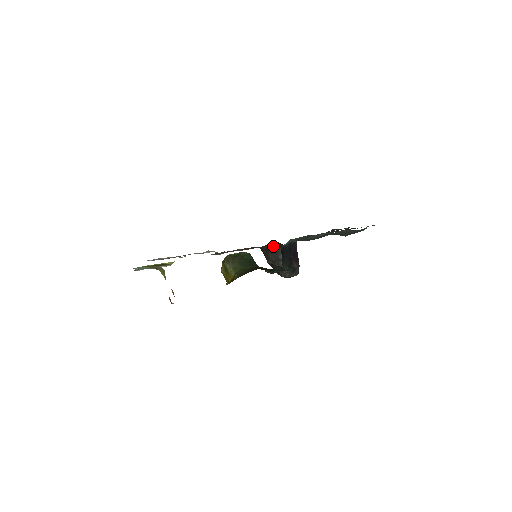
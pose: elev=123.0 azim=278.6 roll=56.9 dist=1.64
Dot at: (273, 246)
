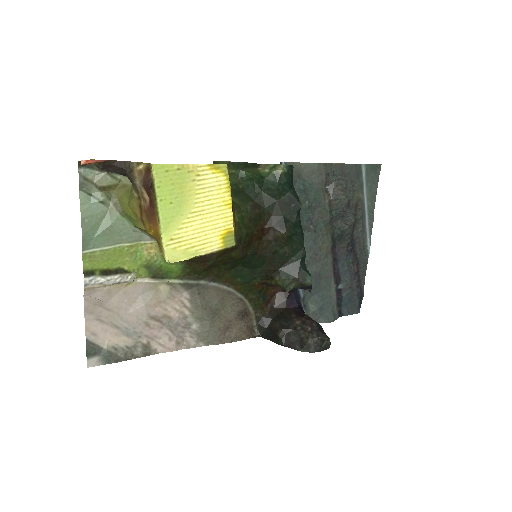
Dot at: (276, 310)
